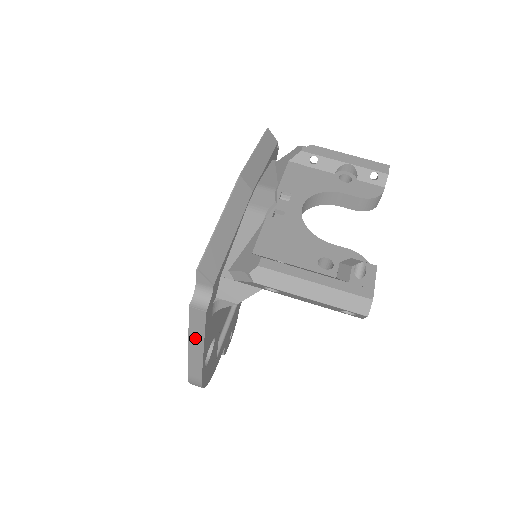
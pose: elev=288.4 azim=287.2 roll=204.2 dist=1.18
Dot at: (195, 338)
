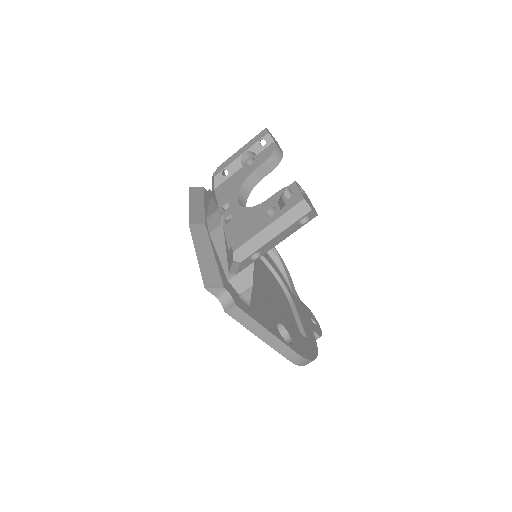
Dot at: (255, 329)
